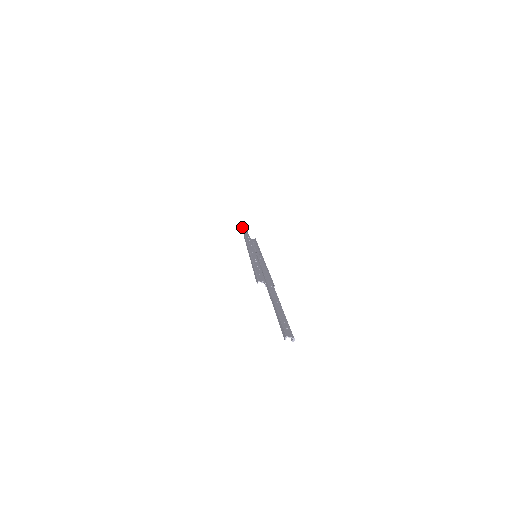
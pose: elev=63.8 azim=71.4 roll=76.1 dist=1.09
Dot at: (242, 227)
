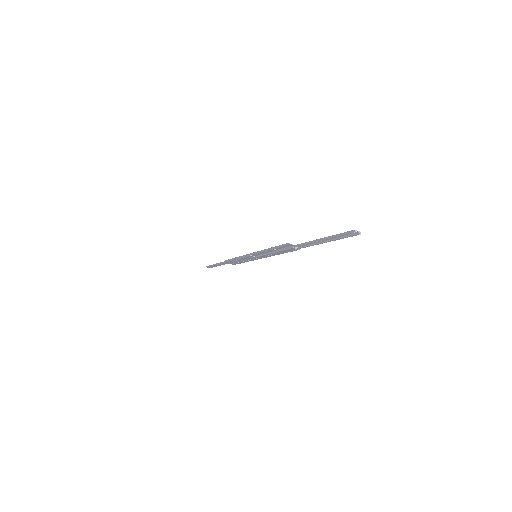
Dot at: (212, 265)
